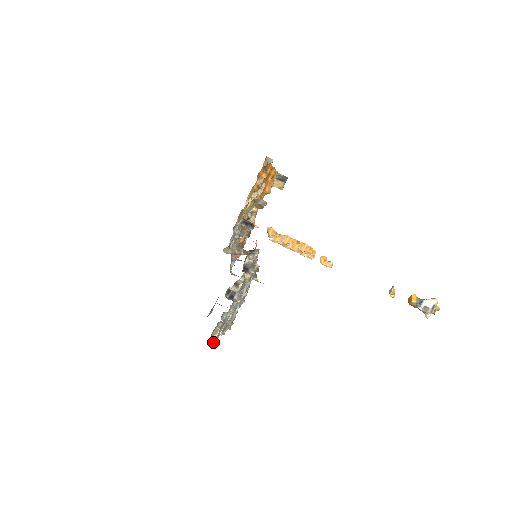
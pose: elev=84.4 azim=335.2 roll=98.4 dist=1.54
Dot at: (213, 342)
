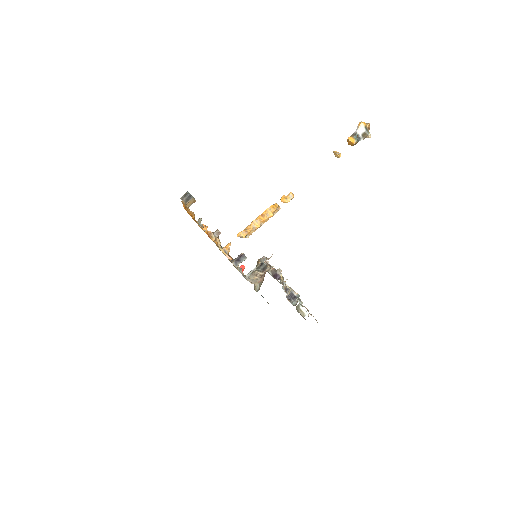
Dot at: occluded
